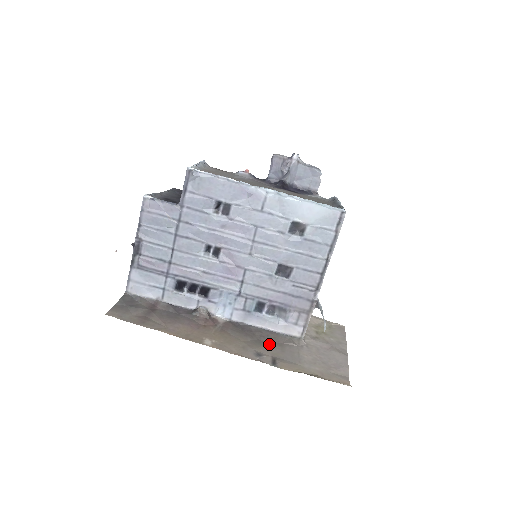
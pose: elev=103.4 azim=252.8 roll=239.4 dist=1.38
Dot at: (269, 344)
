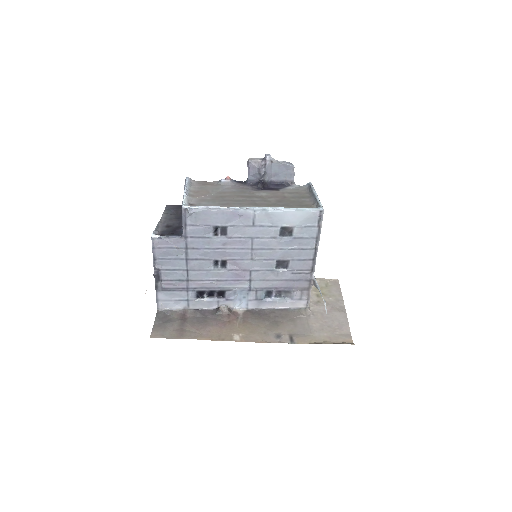
Dot at: (283, 322)
